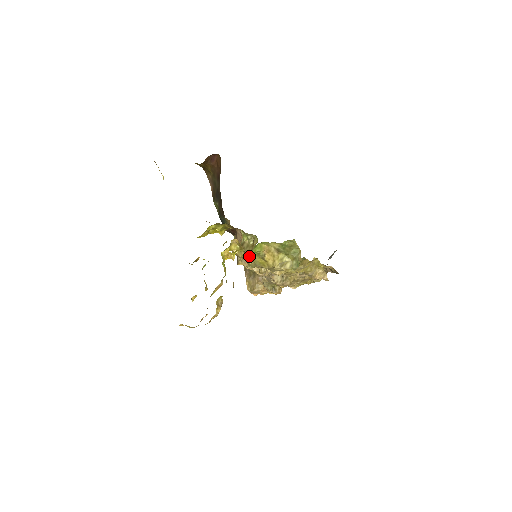
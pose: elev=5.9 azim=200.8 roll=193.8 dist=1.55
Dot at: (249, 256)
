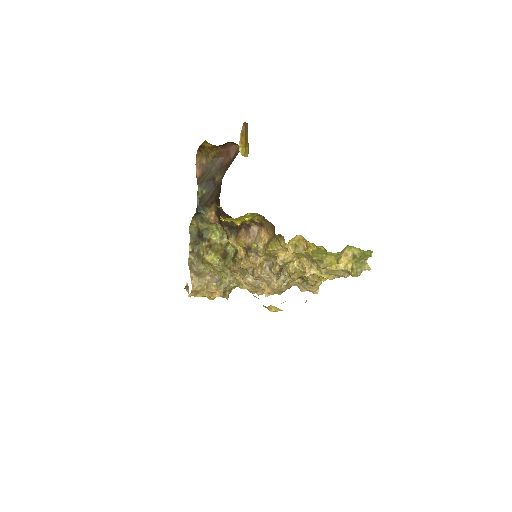
Dot at: (323, 254)
